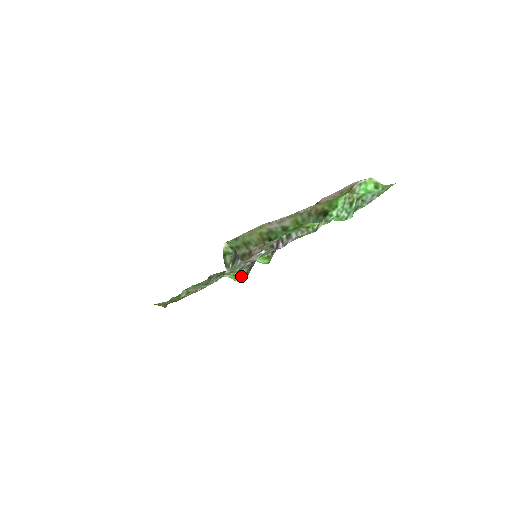
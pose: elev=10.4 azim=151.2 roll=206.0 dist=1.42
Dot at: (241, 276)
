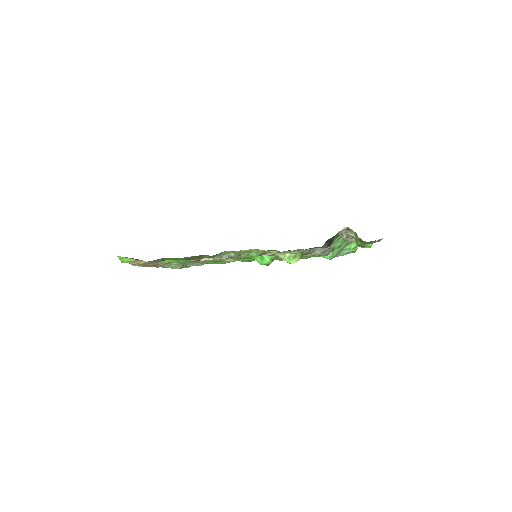
Dot at: (298, 259)
